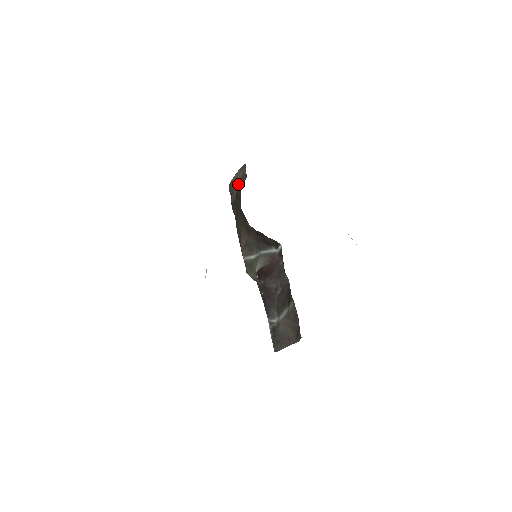
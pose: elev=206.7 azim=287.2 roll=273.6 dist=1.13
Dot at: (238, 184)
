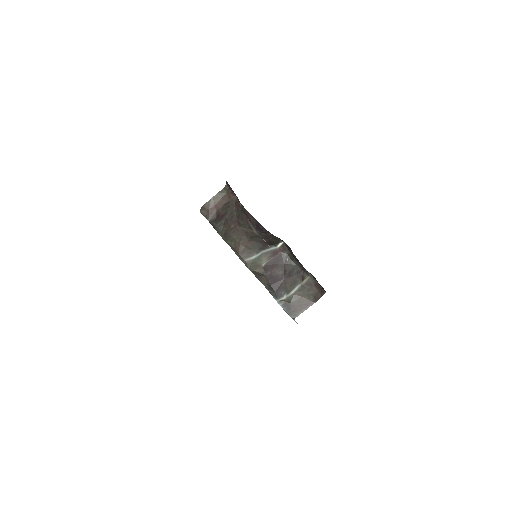
Dot at: (217, 205)
